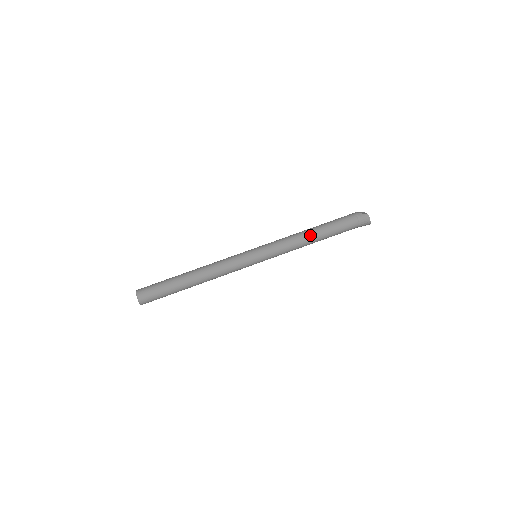
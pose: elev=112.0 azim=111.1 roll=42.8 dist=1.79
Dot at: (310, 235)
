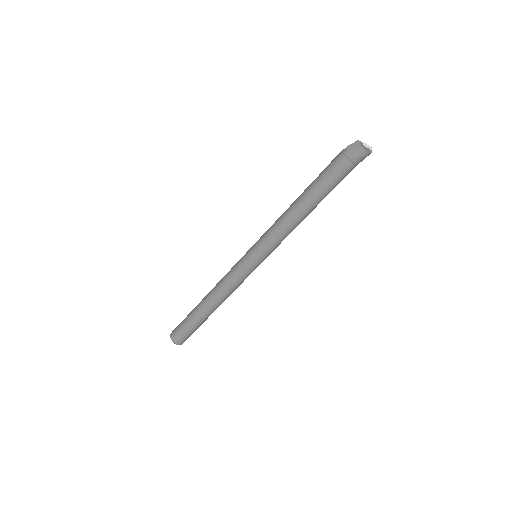
Dot at: (302, 212)
